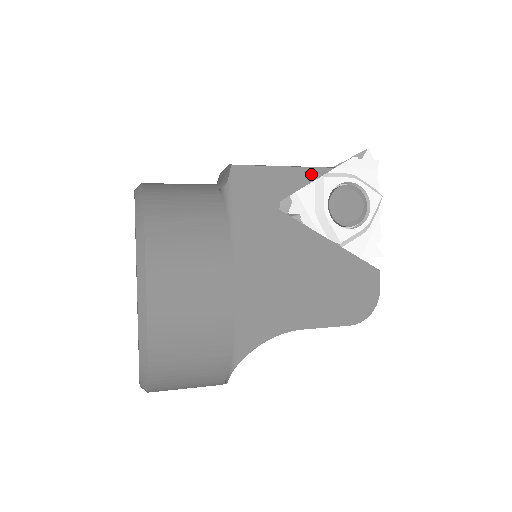
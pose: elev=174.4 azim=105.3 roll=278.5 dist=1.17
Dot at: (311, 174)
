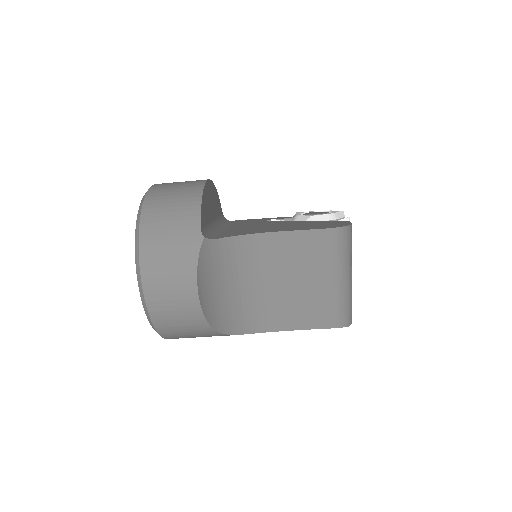
Dot at: (290, 217)
